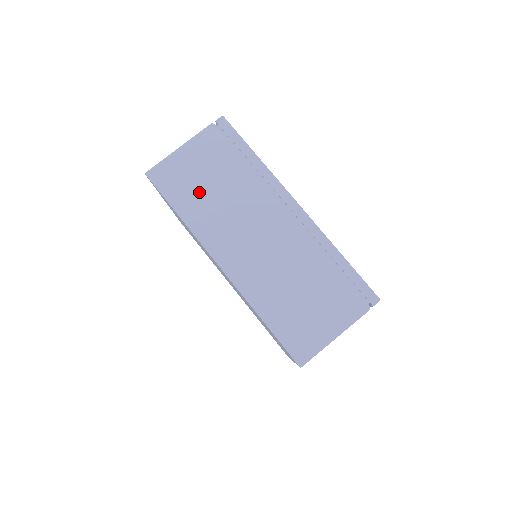
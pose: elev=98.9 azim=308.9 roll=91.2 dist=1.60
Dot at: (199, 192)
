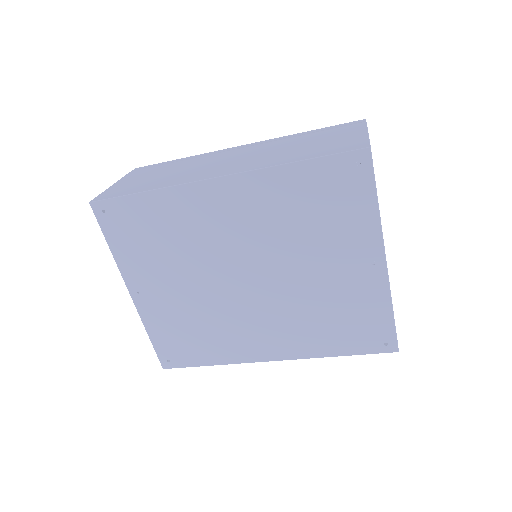
Dot at: (152, 181)
